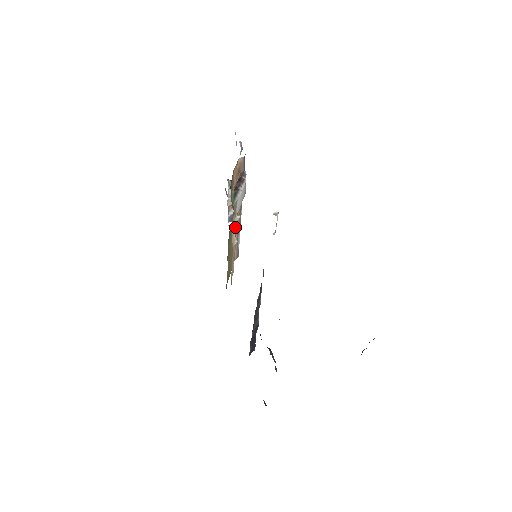
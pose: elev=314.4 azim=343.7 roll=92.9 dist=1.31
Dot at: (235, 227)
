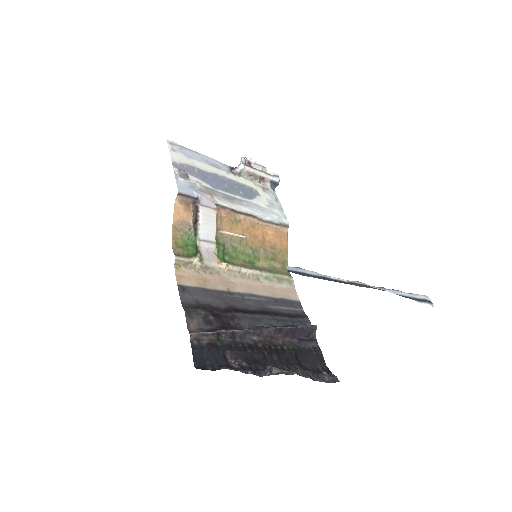
Dot at: (245, 225)
